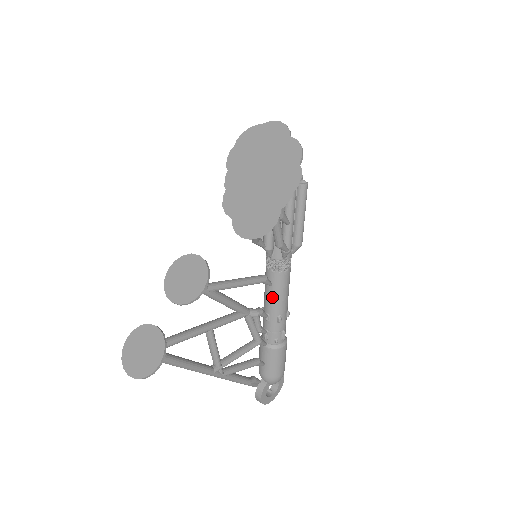
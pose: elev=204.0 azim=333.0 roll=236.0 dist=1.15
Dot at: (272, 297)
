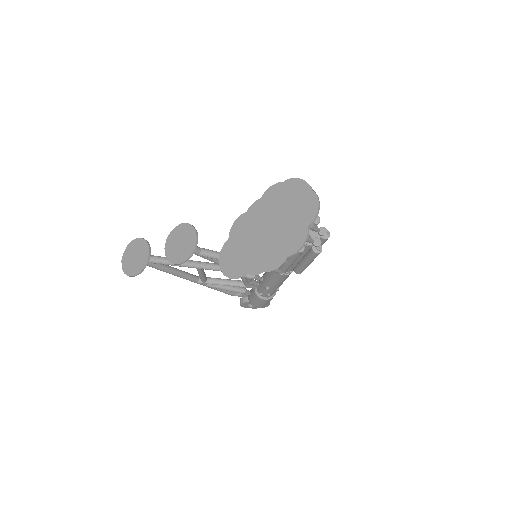
Dot at: (267, 276)
